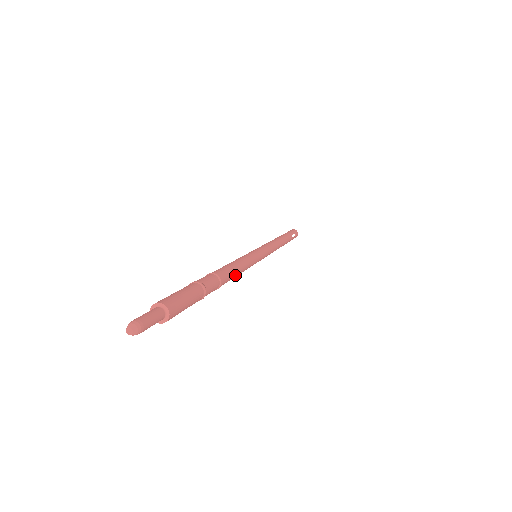
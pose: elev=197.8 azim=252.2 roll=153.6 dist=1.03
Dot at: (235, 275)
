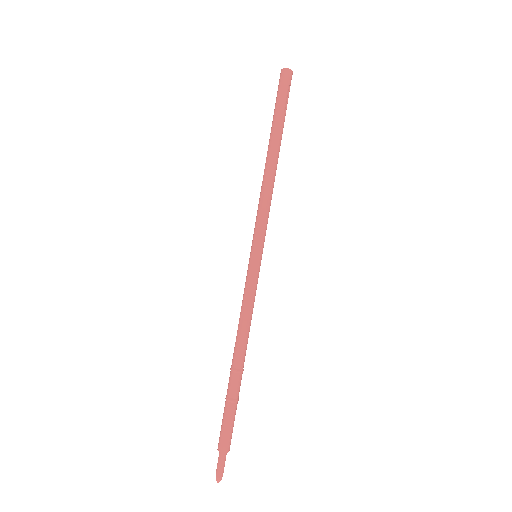
Dot at: (248, 335)
